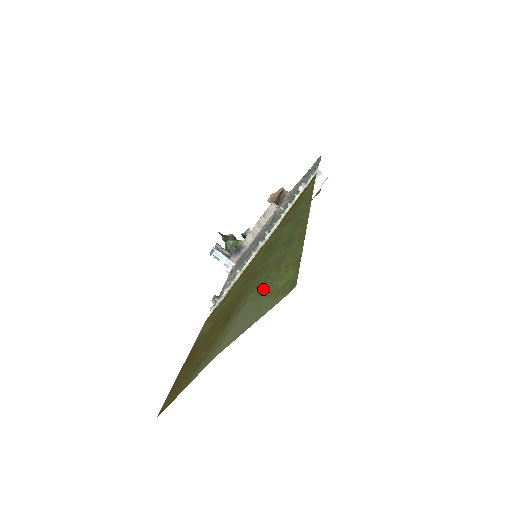
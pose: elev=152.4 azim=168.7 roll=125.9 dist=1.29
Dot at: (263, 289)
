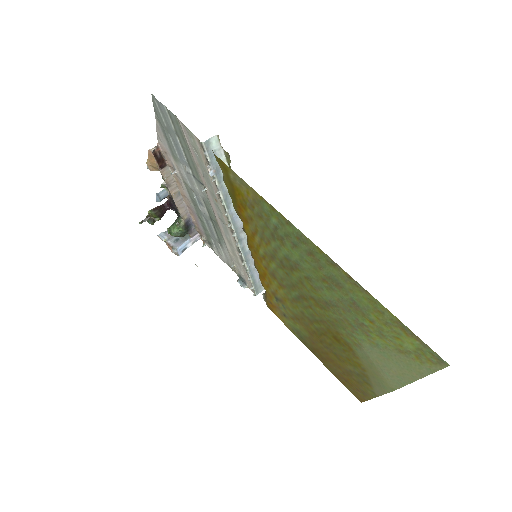
Dot at: (375, 339)
